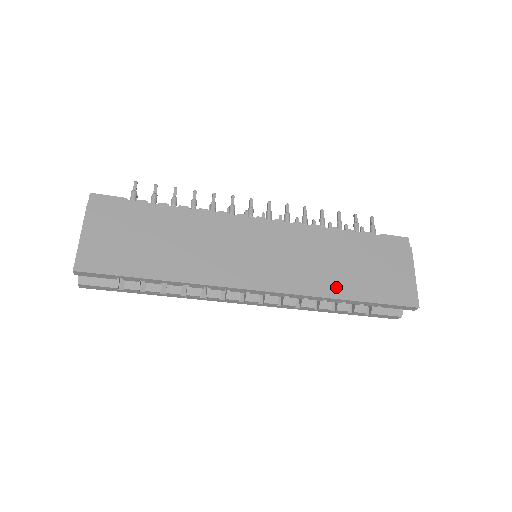
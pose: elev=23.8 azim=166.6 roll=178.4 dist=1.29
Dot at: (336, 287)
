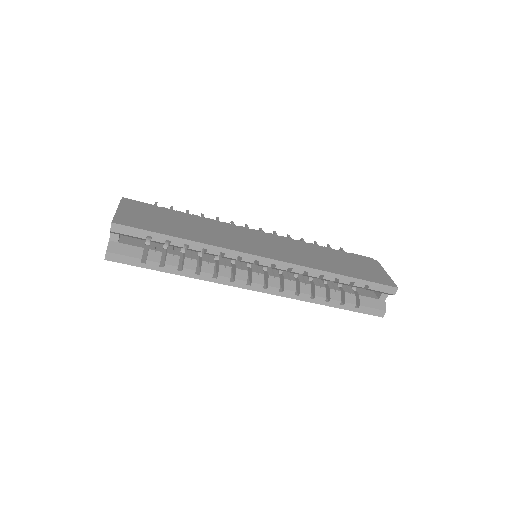
Dot at: (327, 267)
